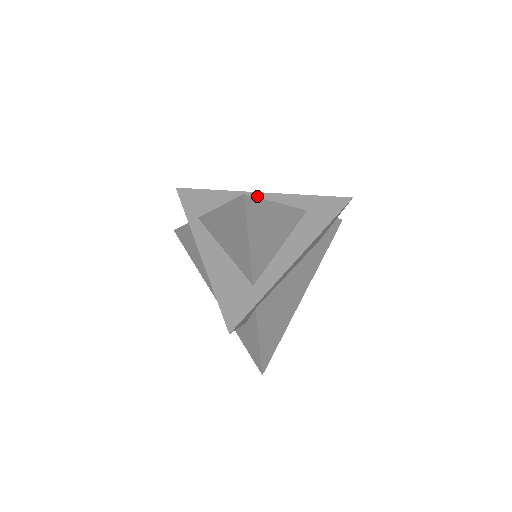
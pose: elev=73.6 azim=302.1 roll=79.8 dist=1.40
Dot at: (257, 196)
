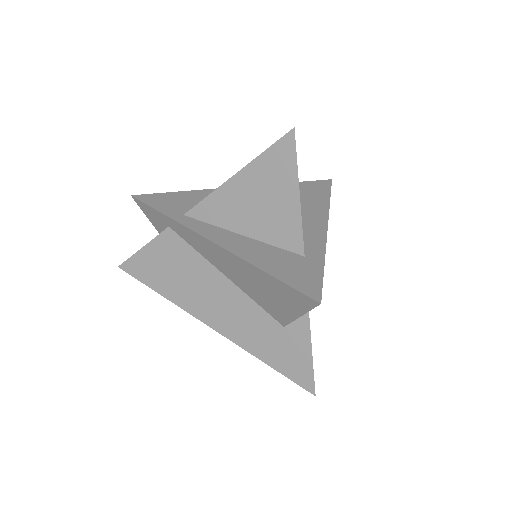
Dot at: occluded
